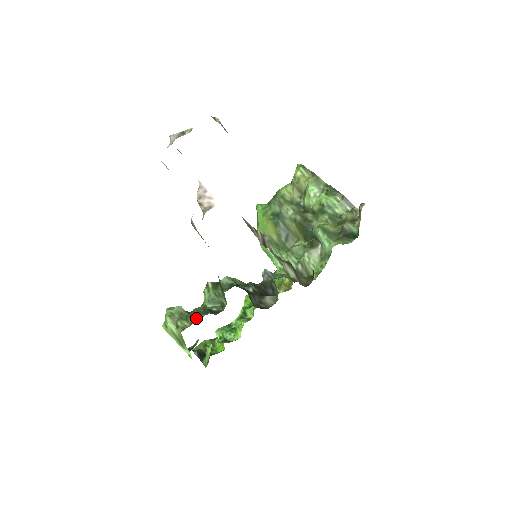
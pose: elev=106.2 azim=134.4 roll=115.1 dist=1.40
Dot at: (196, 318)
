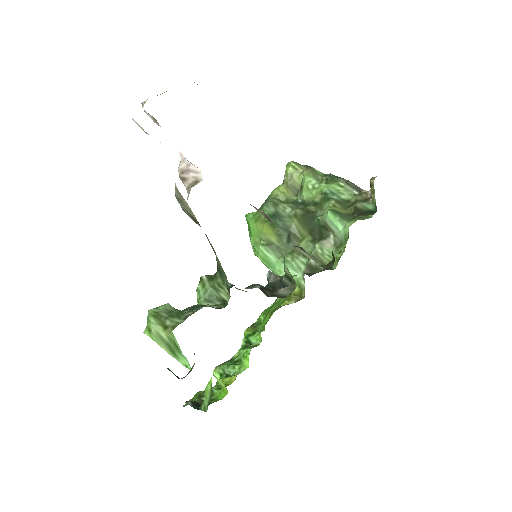
Dot at: (191, 312)
